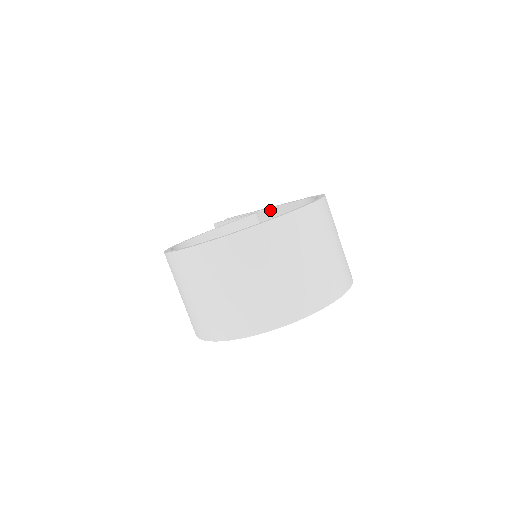
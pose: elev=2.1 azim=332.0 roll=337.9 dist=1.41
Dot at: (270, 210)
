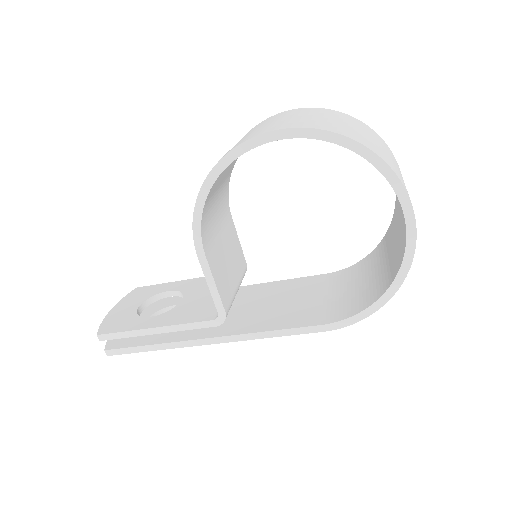
Dot at: (256, 285)
